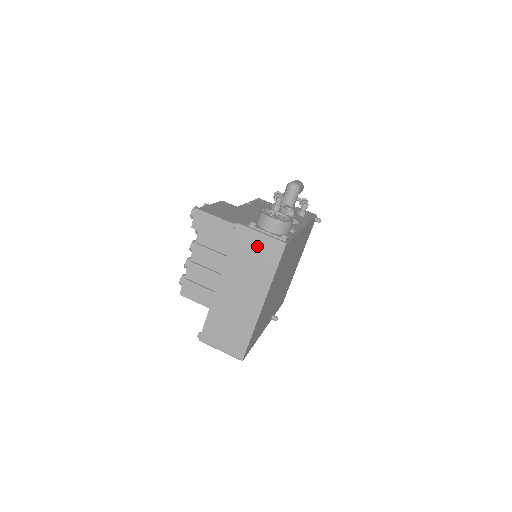
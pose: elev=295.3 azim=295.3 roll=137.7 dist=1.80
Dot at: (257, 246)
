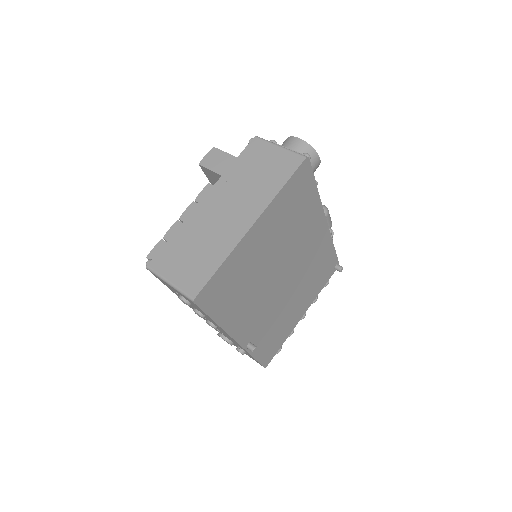
Dot at: (270, 157)
